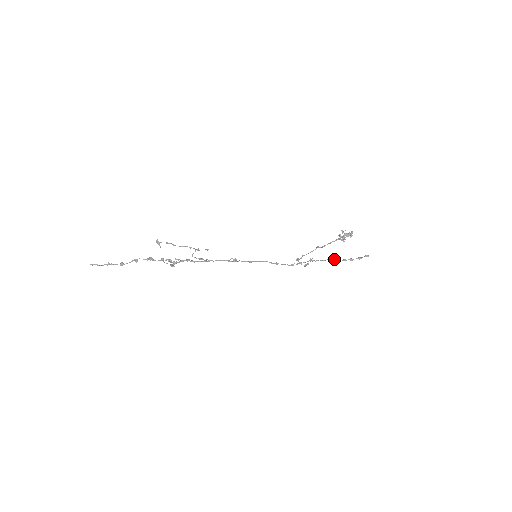
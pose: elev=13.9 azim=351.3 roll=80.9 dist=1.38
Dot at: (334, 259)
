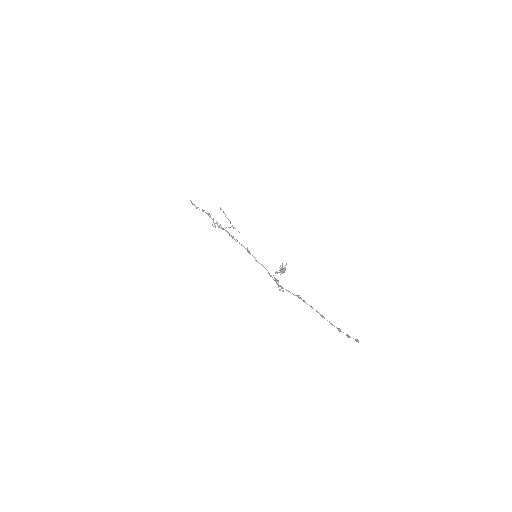
Dot at: (322, 315)
